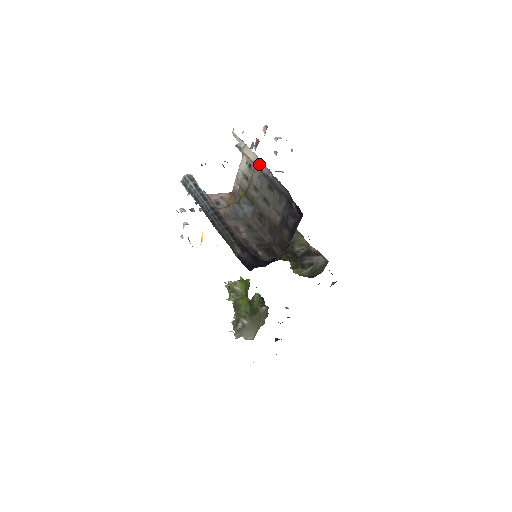
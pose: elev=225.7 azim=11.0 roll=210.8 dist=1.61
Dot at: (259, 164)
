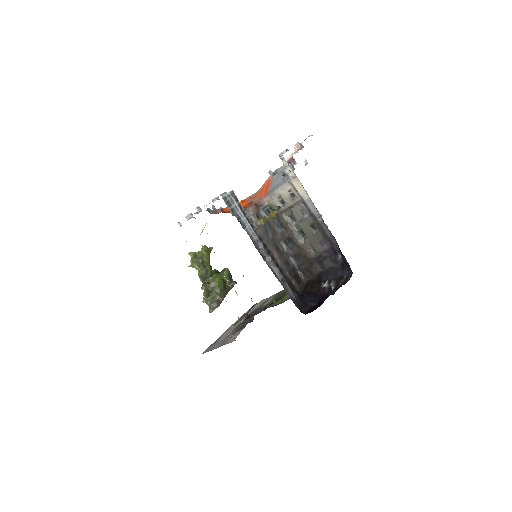
Dot at: (309, 203)
